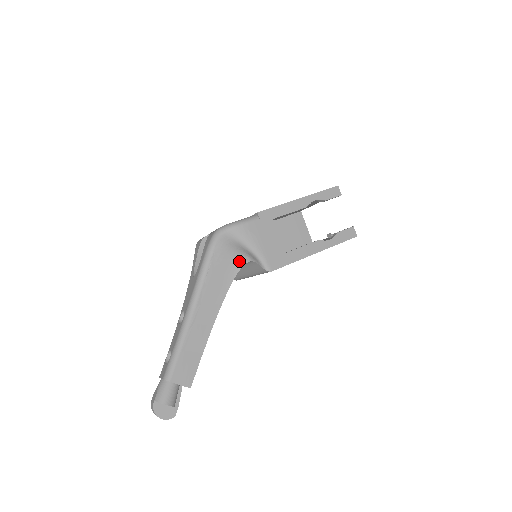
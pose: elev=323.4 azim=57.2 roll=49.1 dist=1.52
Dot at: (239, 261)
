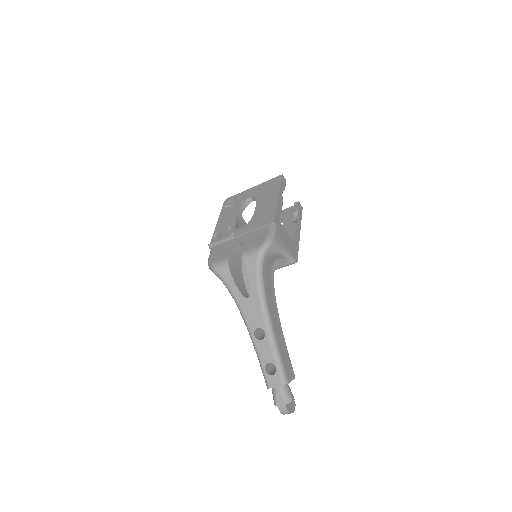
Dot at: (273, 266)
